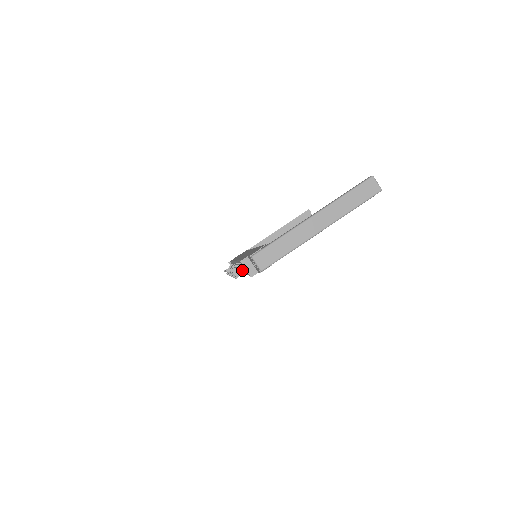
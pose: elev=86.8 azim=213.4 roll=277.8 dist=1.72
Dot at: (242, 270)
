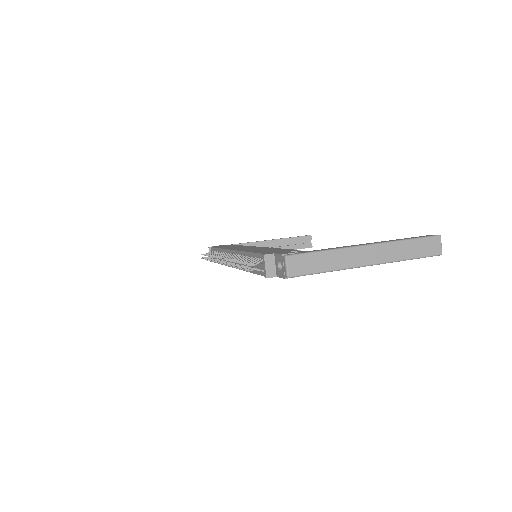
Dot at: occluded
